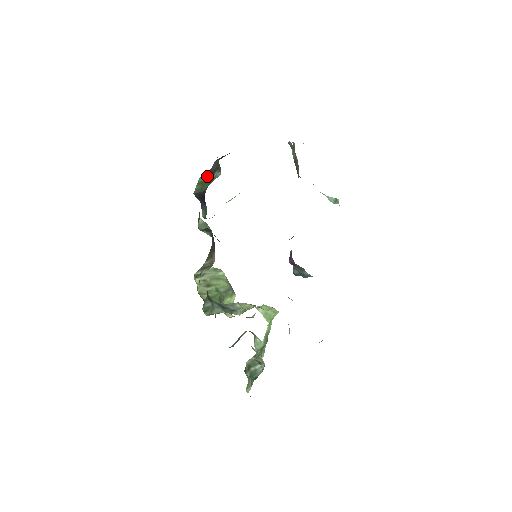
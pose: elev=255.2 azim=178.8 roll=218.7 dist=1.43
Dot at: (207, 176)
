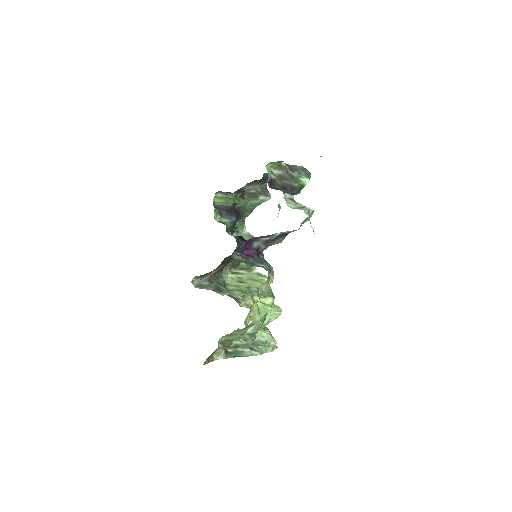
Dot at: (229, 193)
